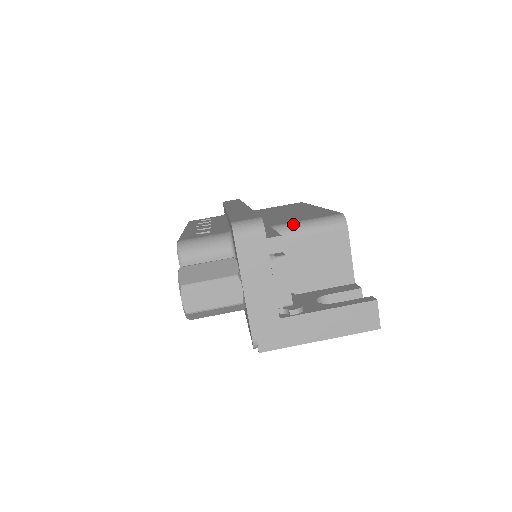
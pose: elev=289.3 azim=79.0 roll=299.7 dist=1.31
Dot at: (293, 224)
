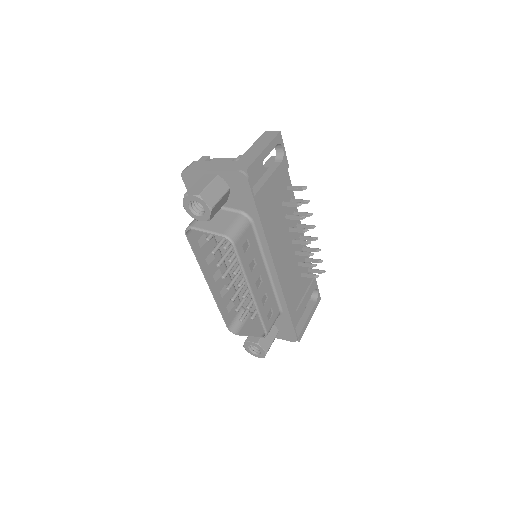
Dot at: occluded
